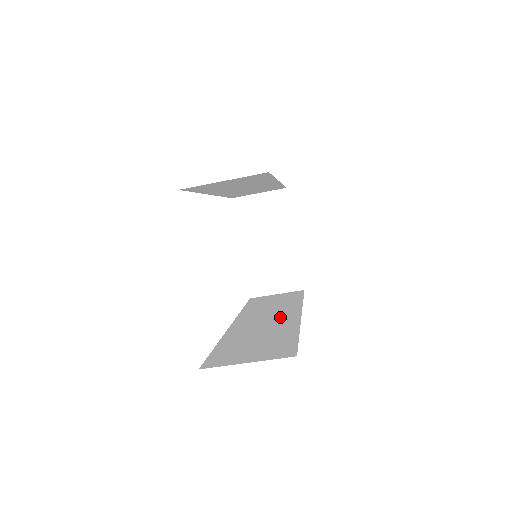
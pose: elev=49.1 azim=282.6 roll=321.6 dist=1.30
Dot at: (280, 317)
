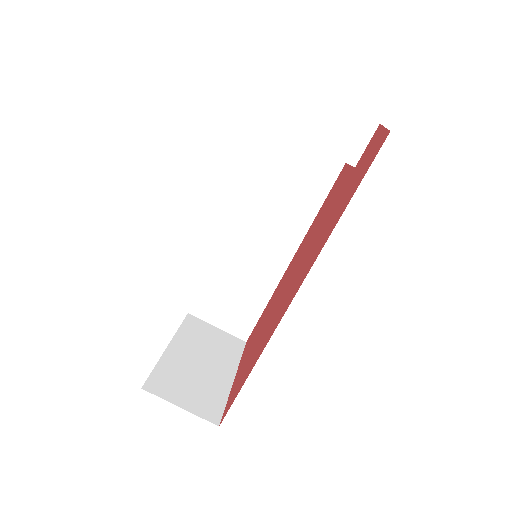
Dot at: occluded
